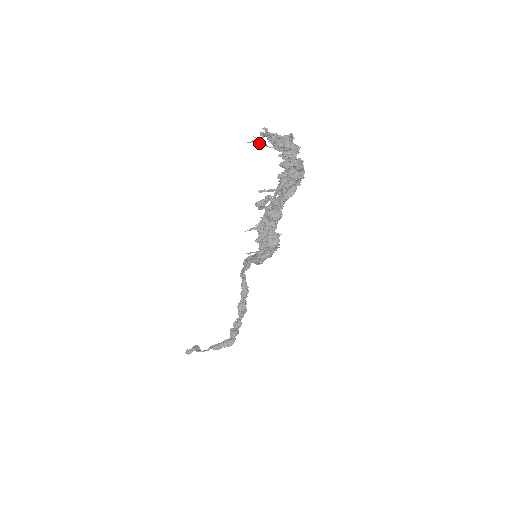
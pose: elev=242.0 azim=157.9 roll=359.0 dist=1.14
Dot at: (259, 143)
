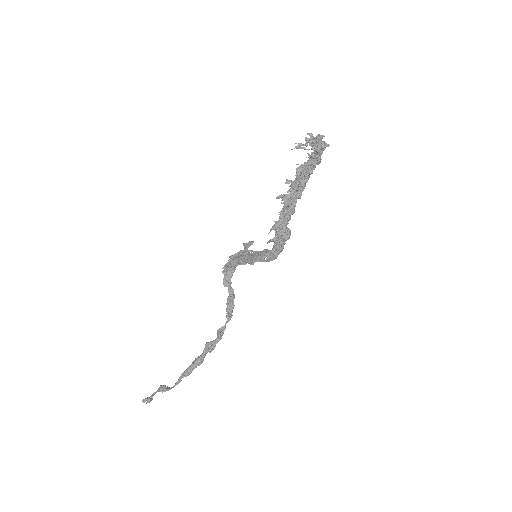
Dot at: (297, 148)
